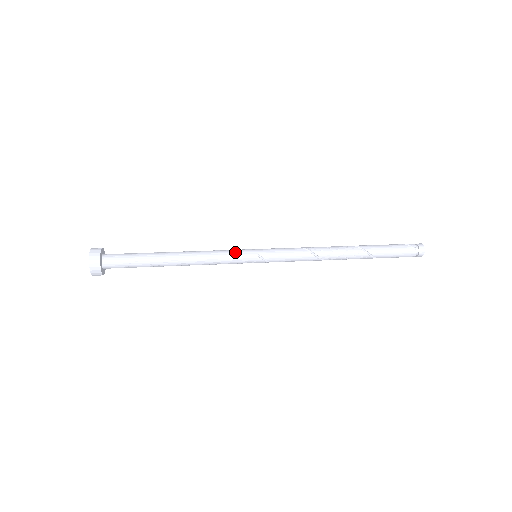
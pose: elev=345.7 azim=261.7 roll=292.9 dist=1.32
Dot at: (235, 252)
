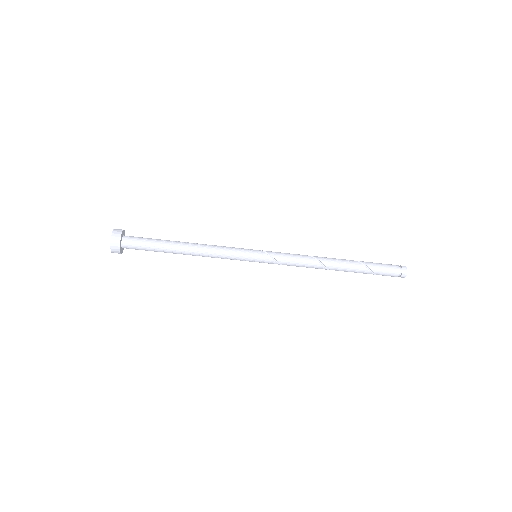
Dot at: occluded
